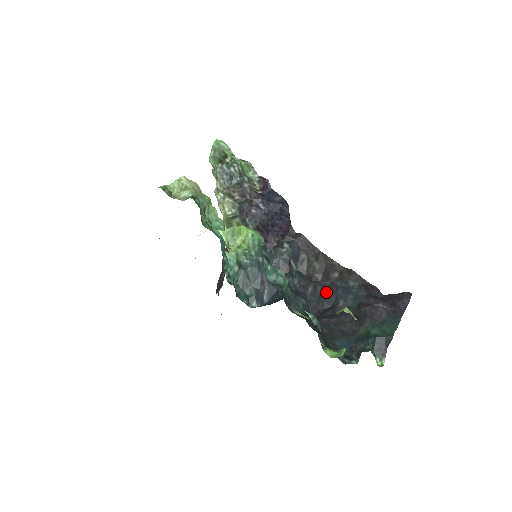
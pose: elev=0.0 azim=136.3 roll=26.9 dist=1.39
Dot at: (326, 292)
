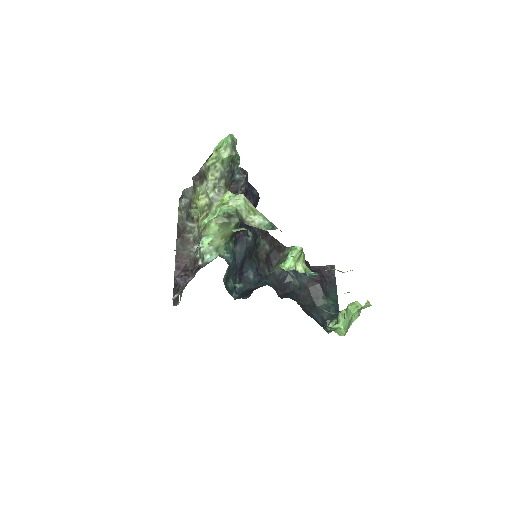
Dot at: (279, 271)
